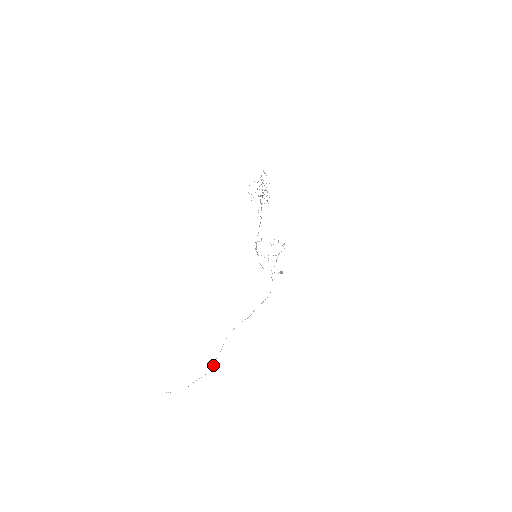
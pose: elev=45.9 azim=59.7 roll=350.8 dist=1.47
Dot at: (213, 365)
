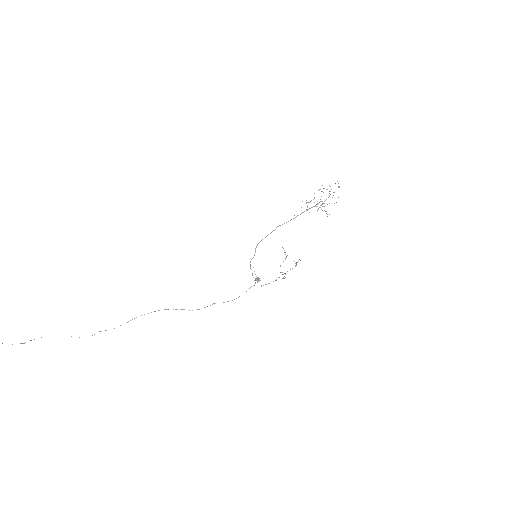
Dot at: (94, 334)
